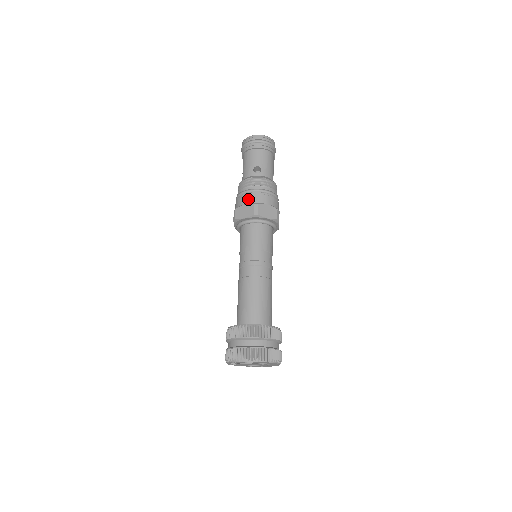
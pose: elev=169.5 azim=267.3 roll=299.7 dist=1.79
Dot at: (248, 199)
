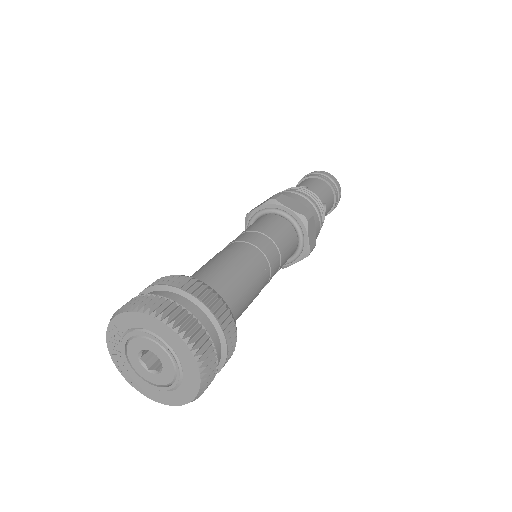
Dot at: occluded
